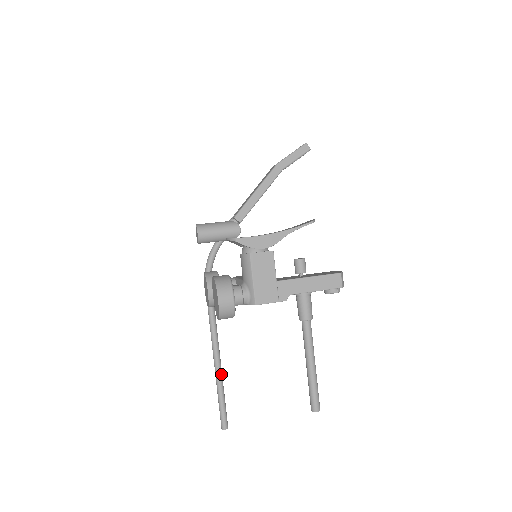
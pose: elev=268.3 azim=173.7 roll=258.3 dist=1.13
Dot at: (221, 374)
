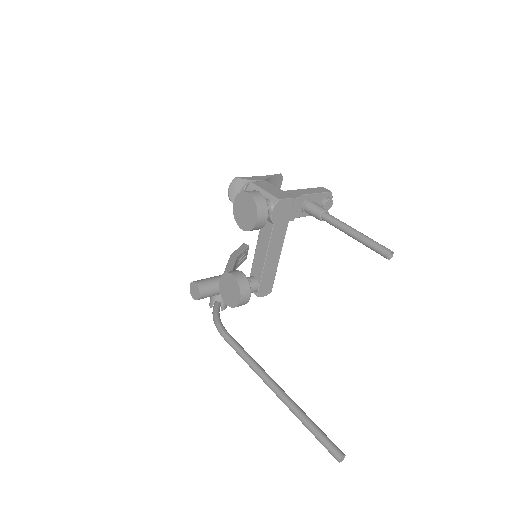
Dot at: (293, 402)
